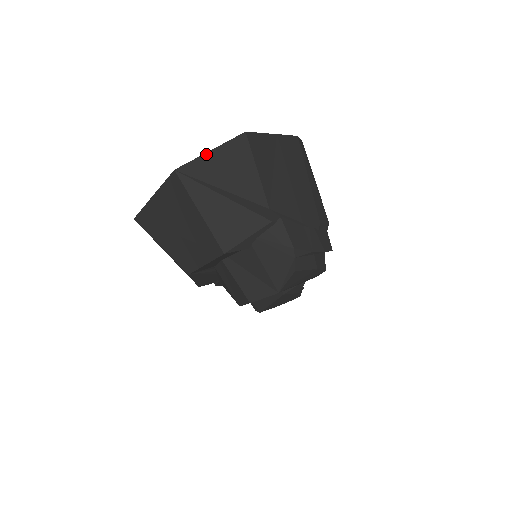
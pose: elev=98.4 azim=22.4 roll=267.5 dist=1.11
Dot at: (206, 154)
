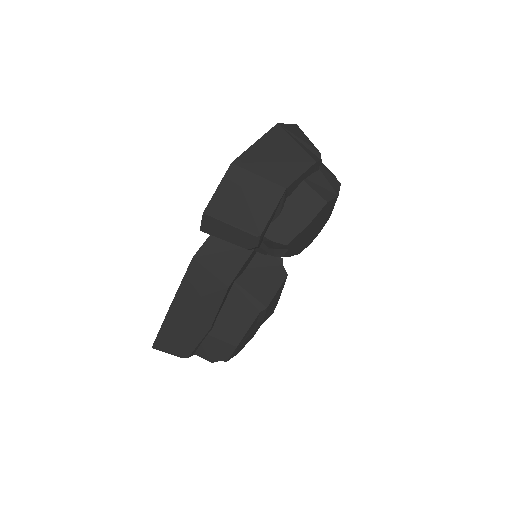
Dot at: (287, 124)
